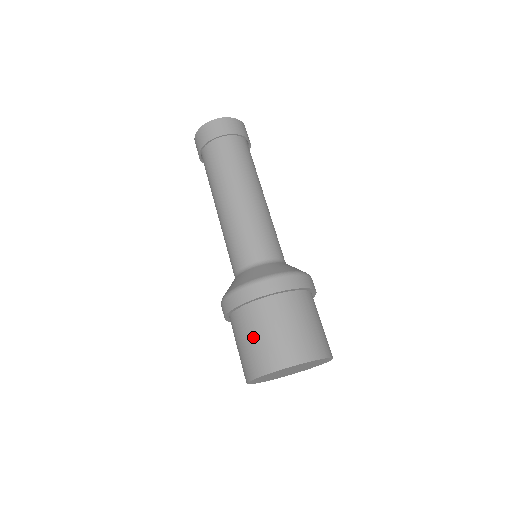
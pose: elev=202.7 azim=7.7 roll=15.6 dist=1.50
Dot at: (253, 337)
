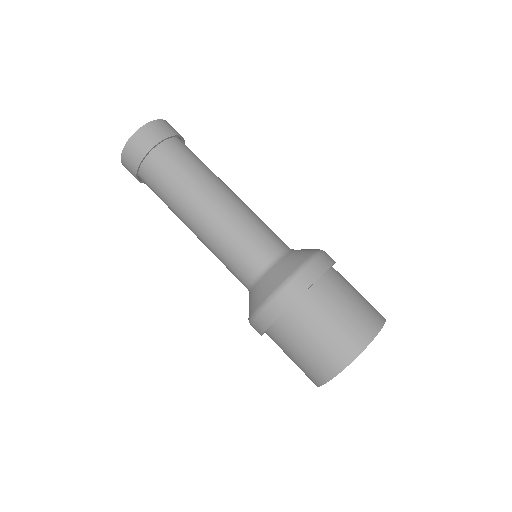
Dot at: (290, 357)
